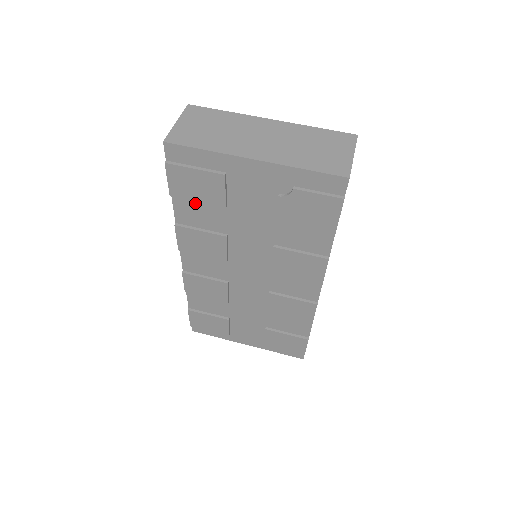
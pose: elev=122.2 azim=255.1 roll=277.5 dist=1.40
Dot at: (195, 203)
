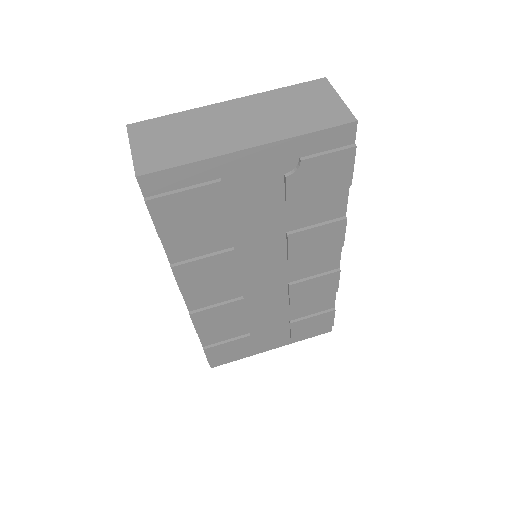
Dot at: (189, 231)
